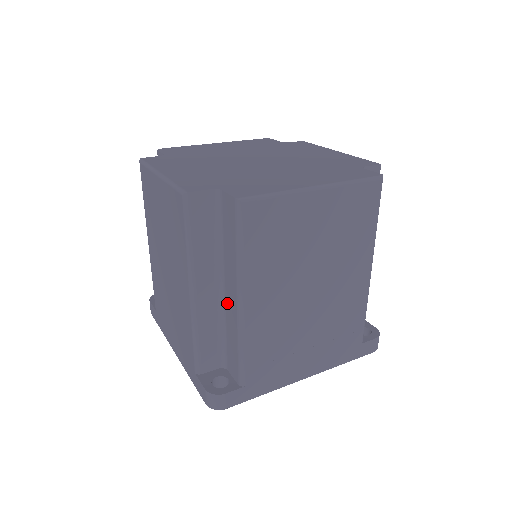
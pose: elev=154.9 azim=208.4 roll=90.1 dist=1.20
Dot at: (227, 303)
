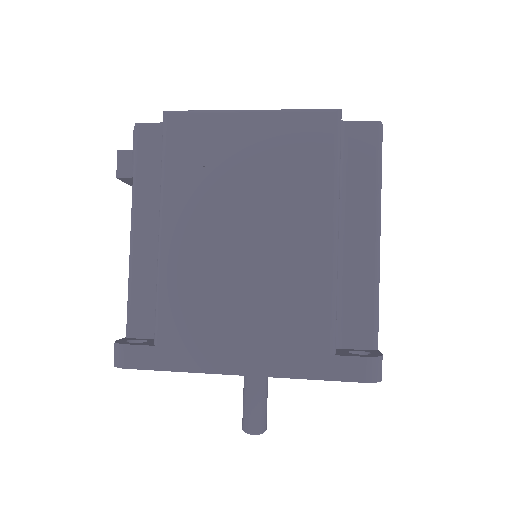
Dot at: (350, 250)
